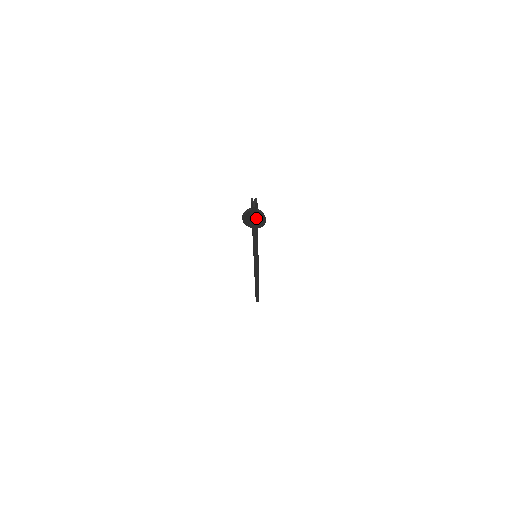
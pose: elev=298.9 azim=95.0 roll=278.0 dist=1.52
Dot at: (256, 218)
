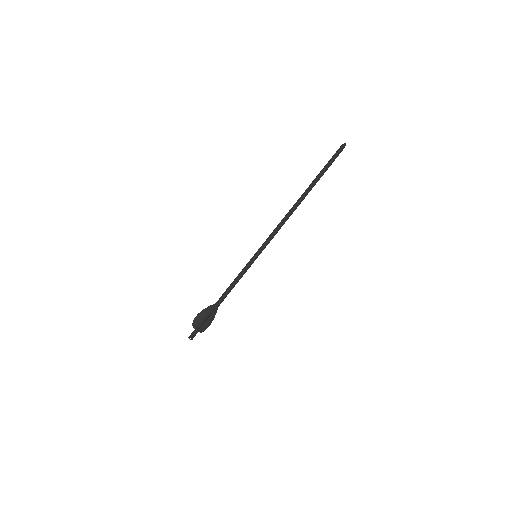
Dot at: occluded
